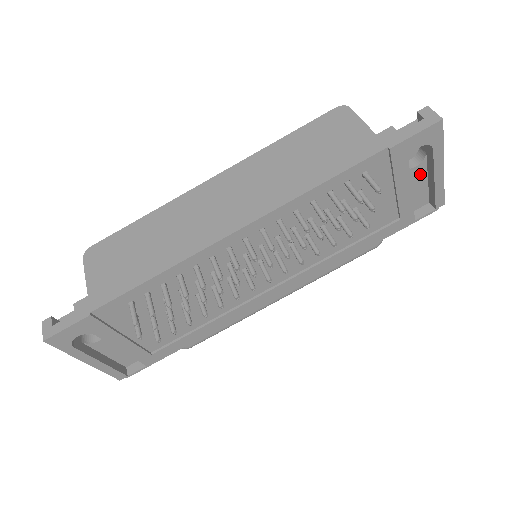
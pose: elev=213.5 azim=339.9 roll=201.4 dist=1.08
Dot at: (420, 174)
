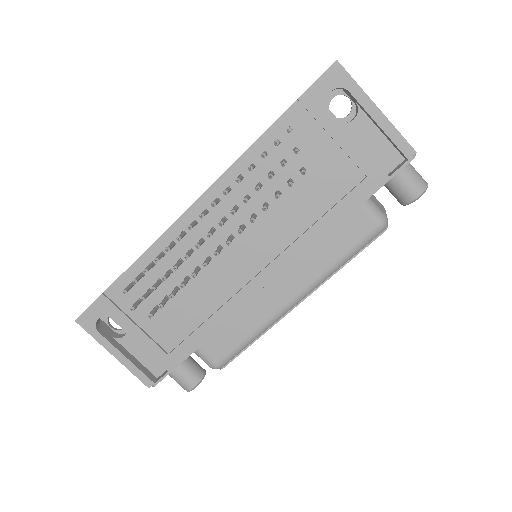
Dot at: (366, 127)
